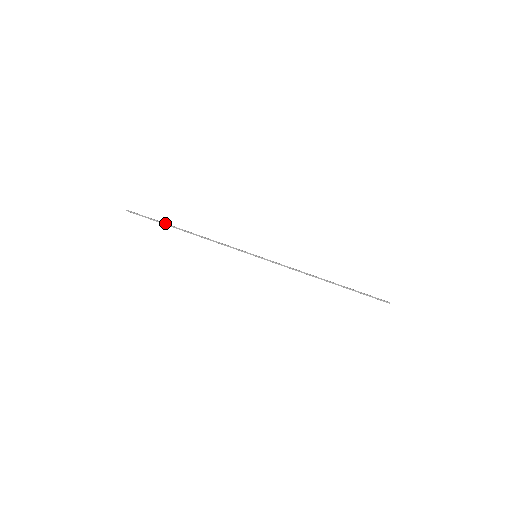
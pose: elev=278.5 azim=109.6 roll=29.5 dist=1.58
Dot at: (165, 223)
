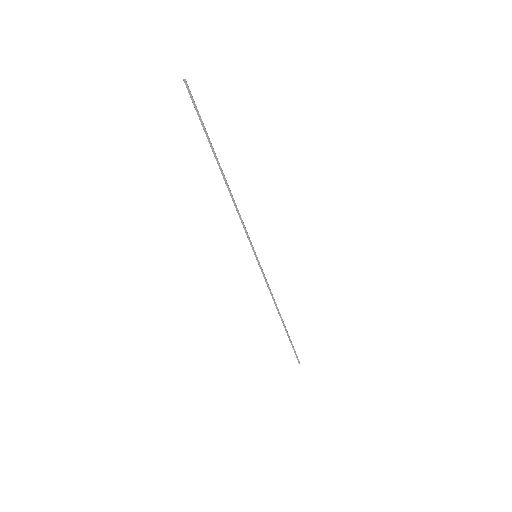
Dot at: occluded
